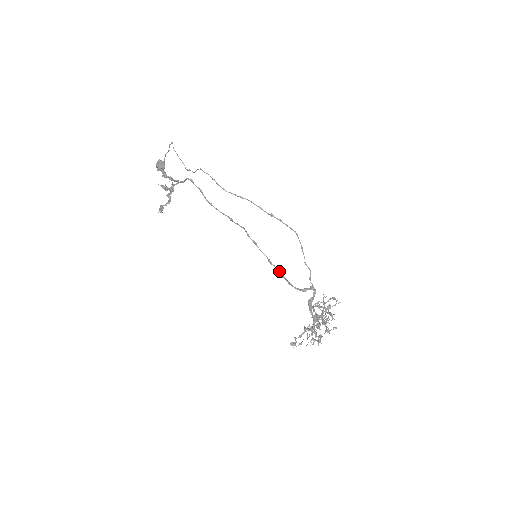
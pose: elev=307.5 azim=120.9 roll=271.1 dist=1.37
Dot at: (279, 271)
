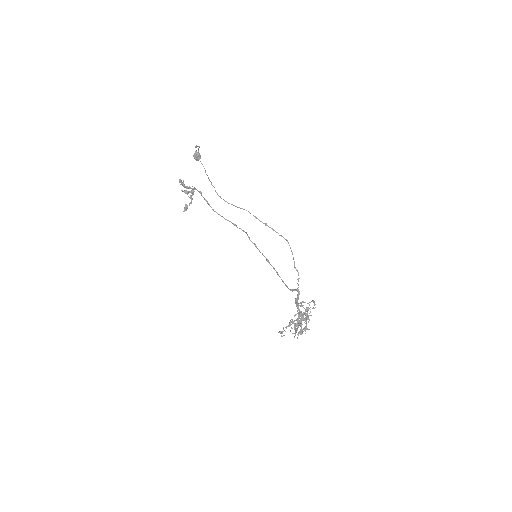
Dot at: (275, 270)
